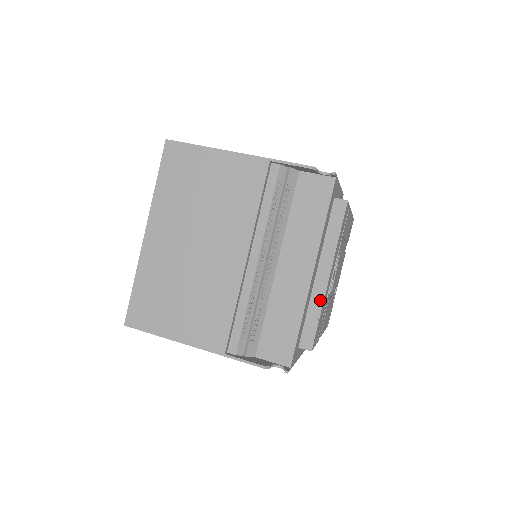
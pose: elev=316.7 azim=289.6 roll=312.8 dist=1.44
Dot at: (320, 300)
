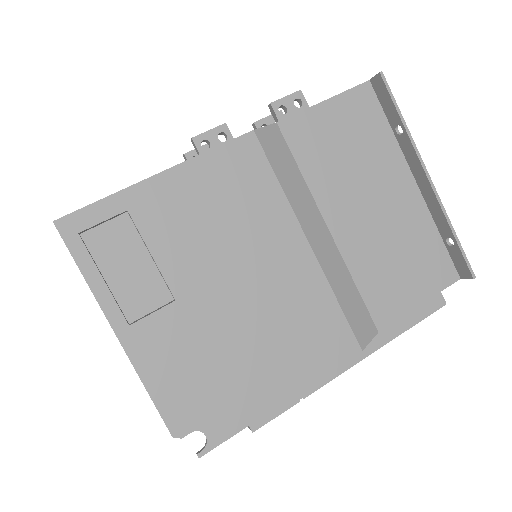
Dot at: occluded
